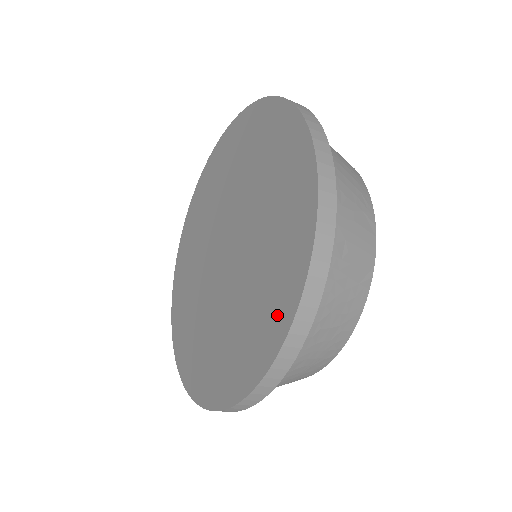
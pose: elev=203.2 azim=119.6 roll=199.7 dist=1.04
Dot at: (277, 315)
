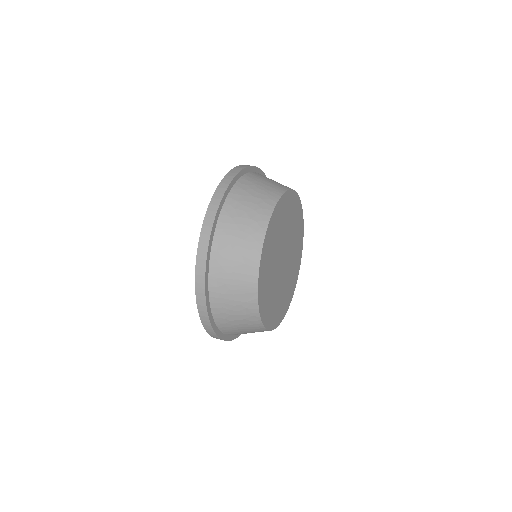
Dot at: occluded
